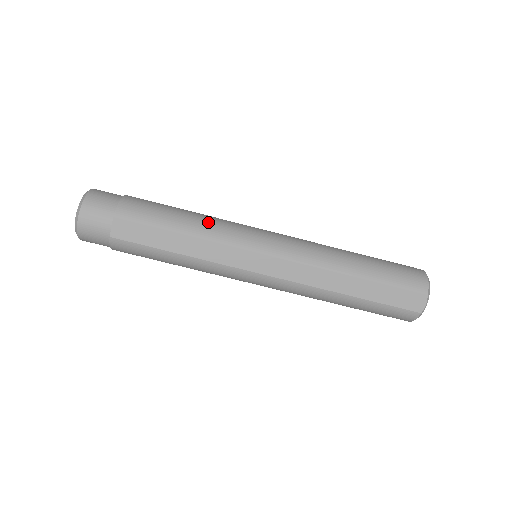
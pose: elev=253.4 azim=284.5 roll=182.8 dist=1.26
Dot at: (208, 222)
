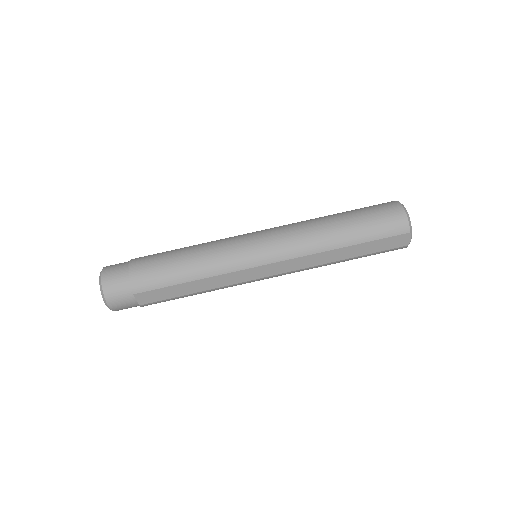
Dot at: (206, 260)
